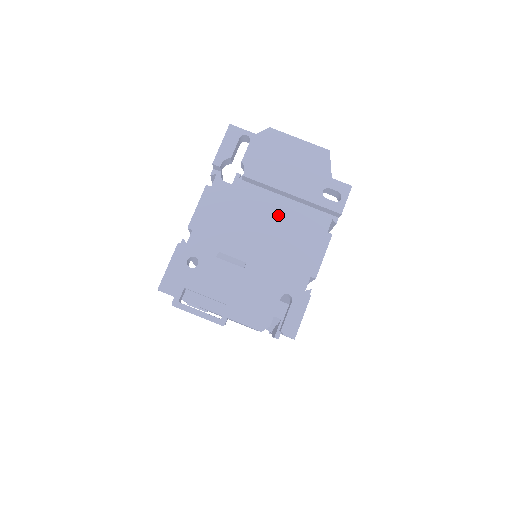
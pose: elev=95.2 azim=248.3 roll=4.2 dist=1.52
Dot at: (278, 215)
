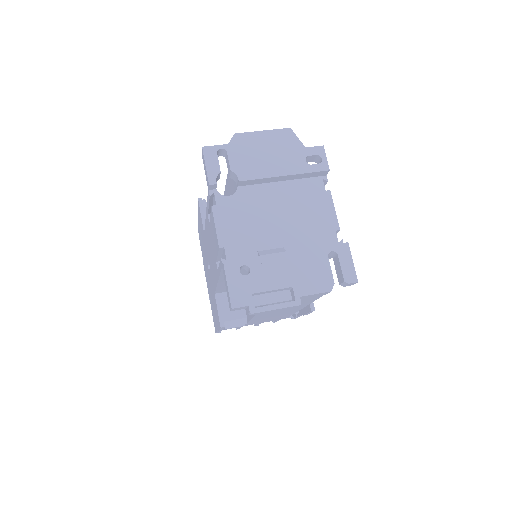
Dot at: (282, 198)
